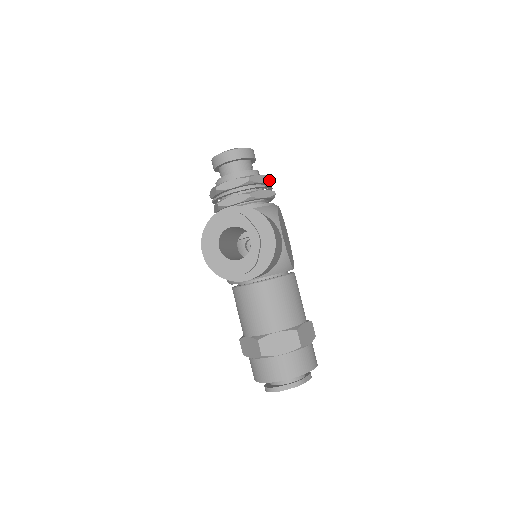
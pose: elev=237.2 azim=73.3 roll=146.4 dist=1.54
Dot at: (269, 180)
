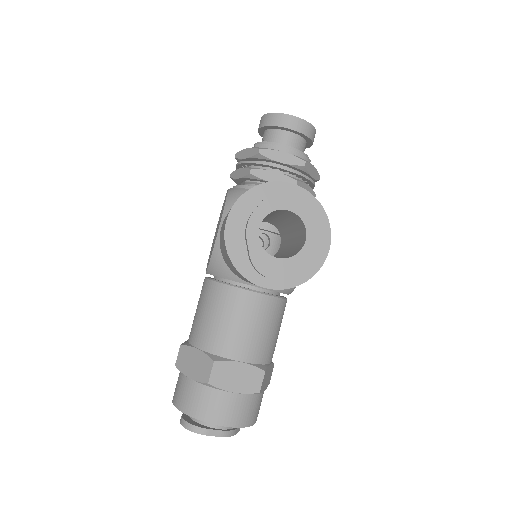
Dot at: (317, 178)
